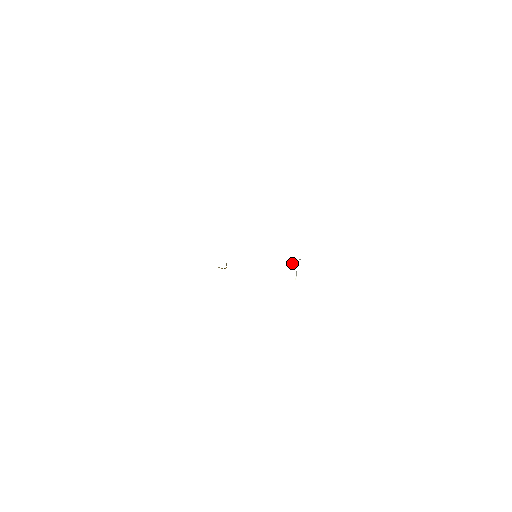
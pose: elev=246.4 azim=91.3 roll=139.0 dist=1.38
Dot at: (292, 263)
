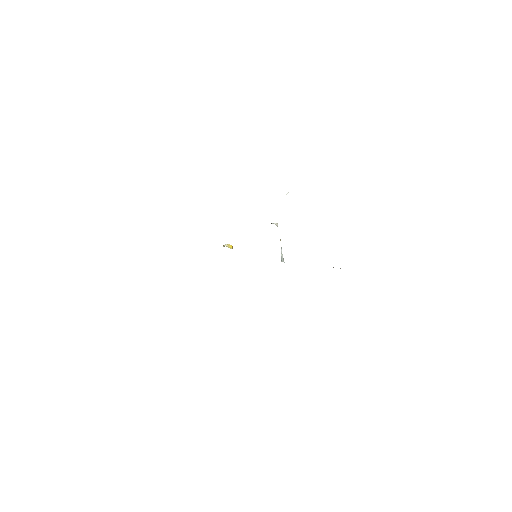
Dot at: occluded
